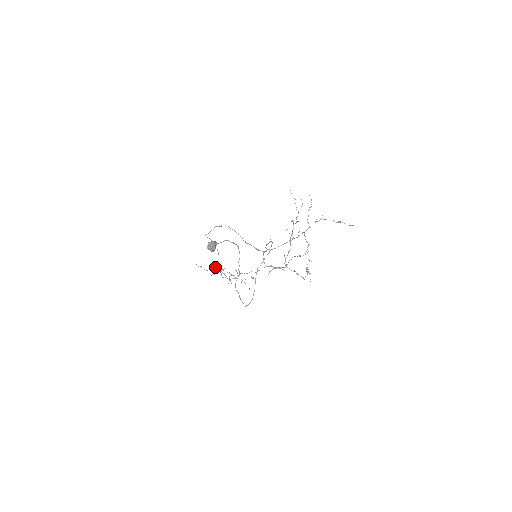
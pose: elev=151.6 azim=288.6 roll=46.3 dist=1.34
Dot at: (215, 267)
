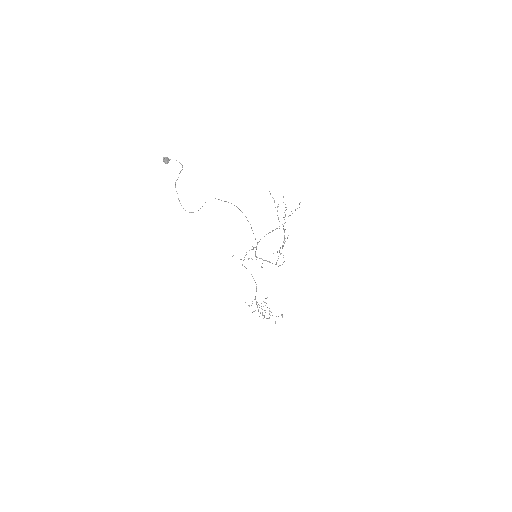
Dot at: occluded
